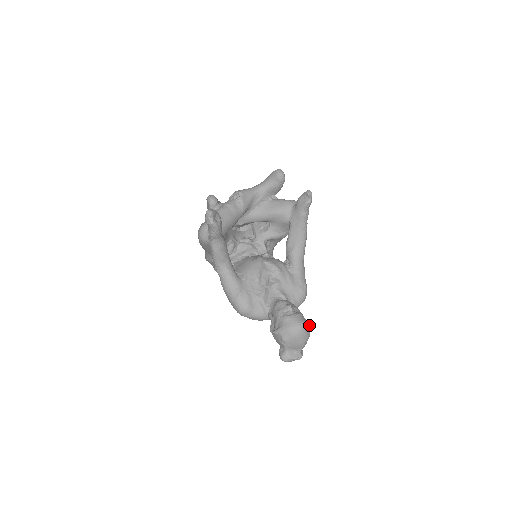
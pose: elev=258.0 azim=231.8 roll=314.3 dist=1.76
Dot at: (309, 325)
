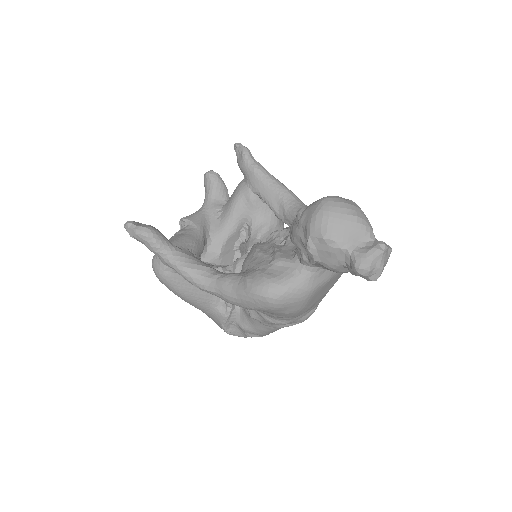
Dot at: occluded
